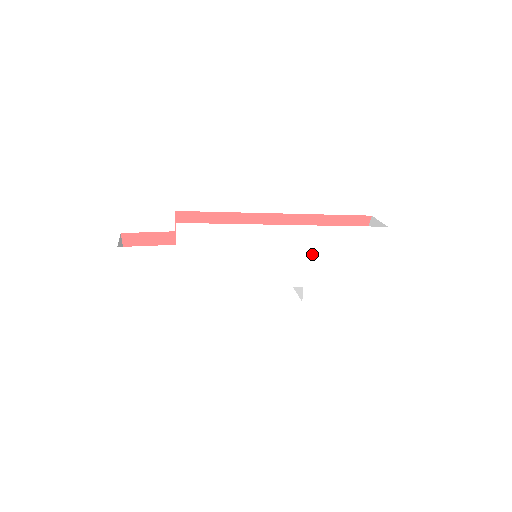
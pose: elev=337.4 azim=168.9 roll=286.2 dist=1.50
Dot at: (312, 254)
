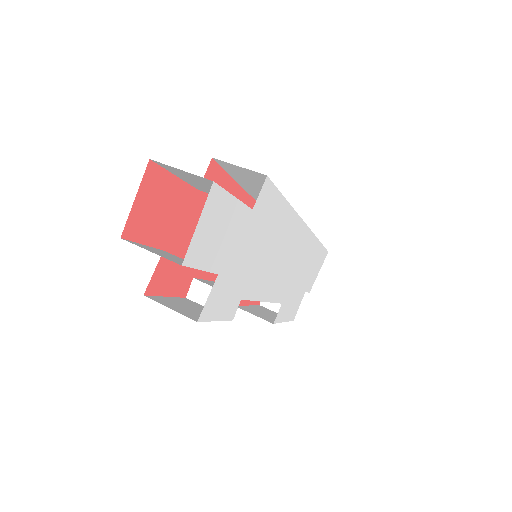
Dot at: (299, 265)
